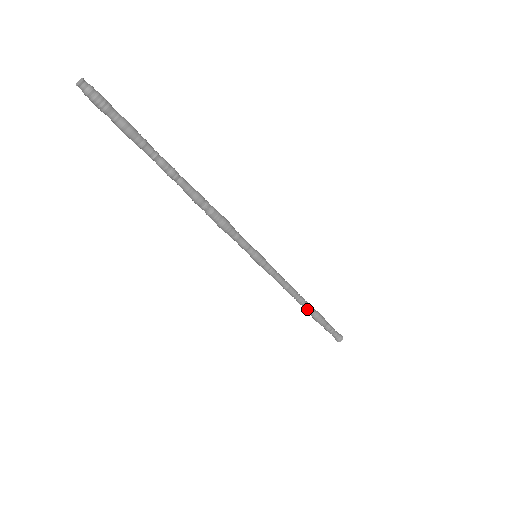
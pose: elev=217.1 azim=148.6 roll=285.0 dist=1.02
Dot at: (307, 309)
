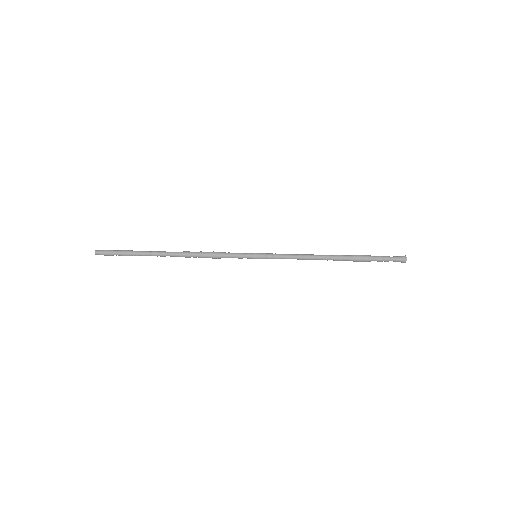
Dot at: (338, 259)
